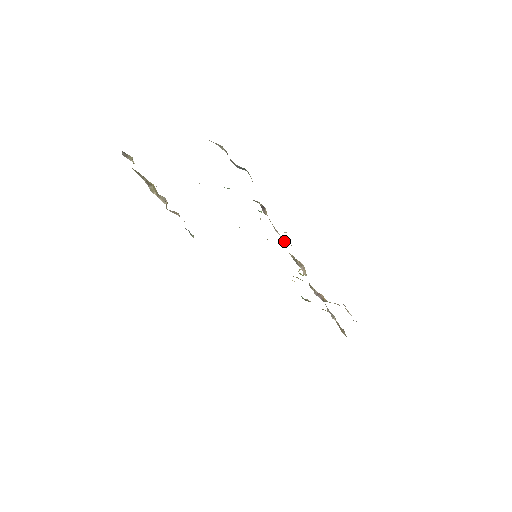
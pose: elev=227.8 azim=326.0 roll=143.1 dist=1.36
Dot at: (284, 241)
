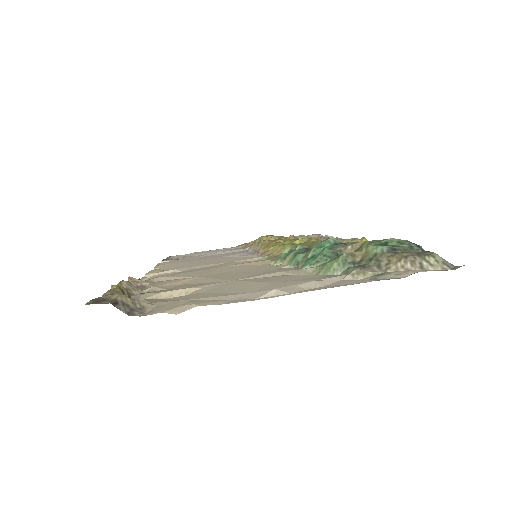
Dot at: occluded
